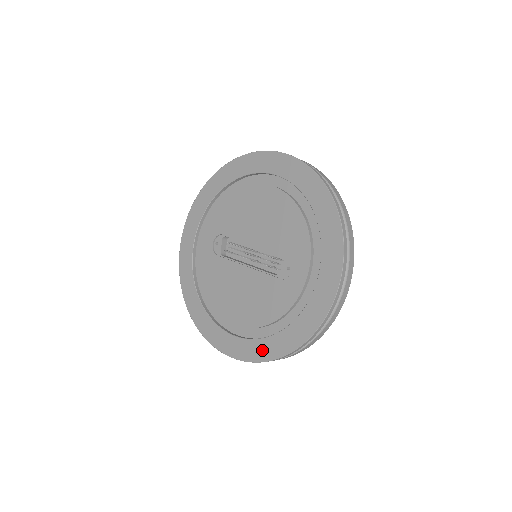
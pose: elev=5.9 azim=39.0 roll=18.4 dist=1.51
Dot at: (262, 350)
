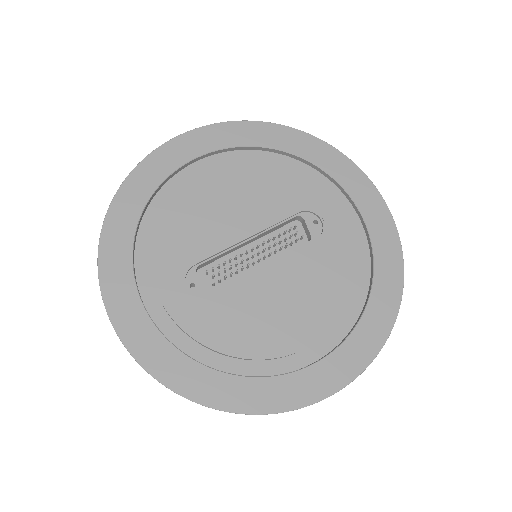
Dot at: (376, 325)
